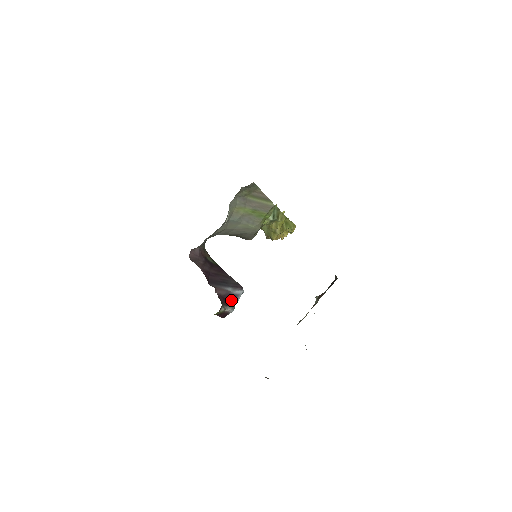
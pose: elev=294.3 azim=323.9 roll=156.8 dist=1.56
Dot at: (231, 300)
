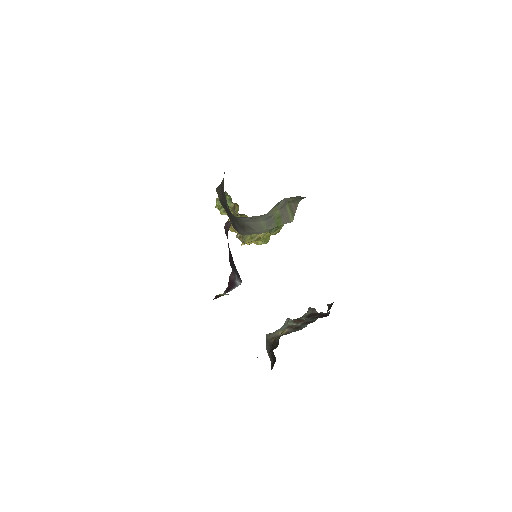
Dot at: (230, 287)
